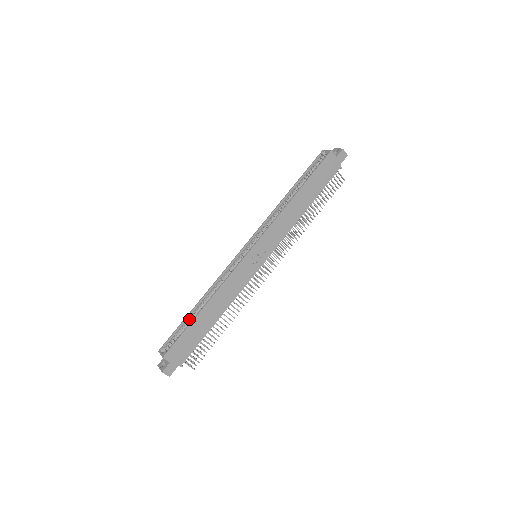
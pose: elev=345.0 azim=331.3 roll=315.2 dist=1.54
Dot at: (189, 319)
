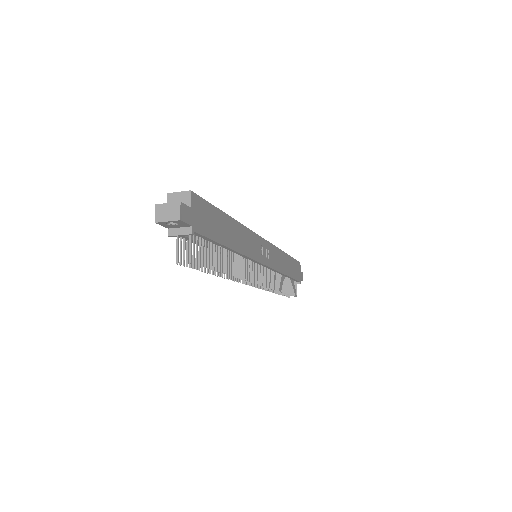
Dot at: occluded
